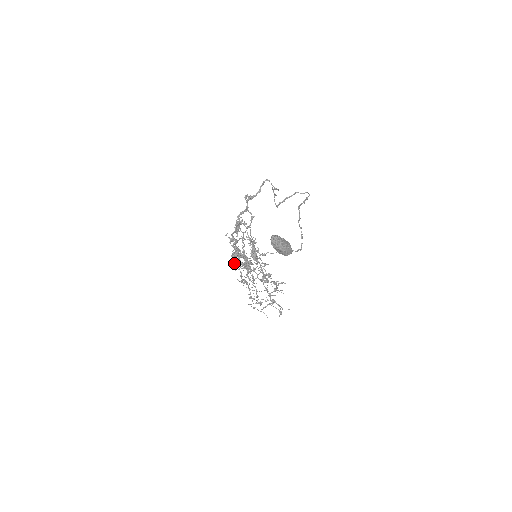
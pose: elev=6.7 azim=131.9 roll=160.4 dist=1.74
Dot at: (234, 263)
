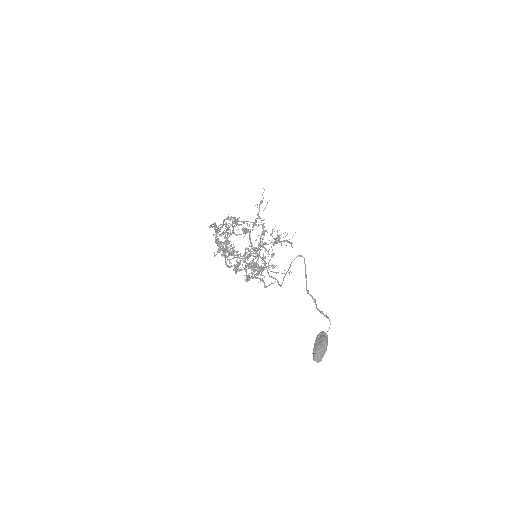
Dot at: (233, 255)
